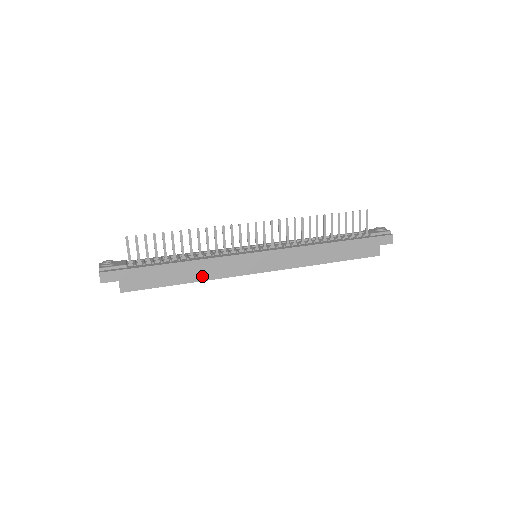
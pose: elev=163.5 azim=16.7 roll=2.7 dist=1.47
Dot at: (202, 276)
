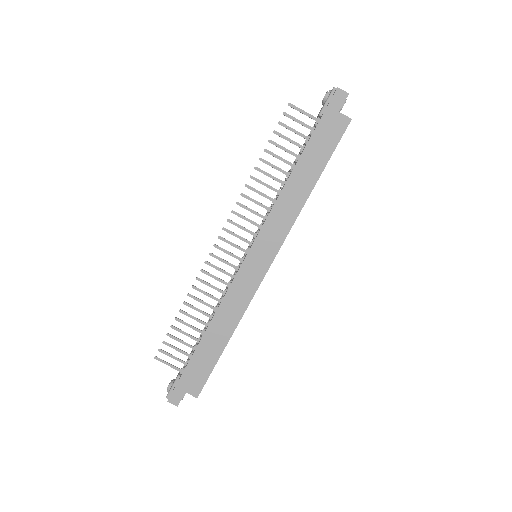
Dot at: (232, 322)
